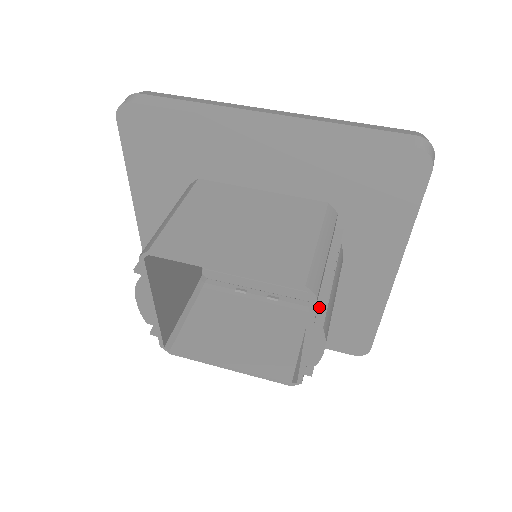
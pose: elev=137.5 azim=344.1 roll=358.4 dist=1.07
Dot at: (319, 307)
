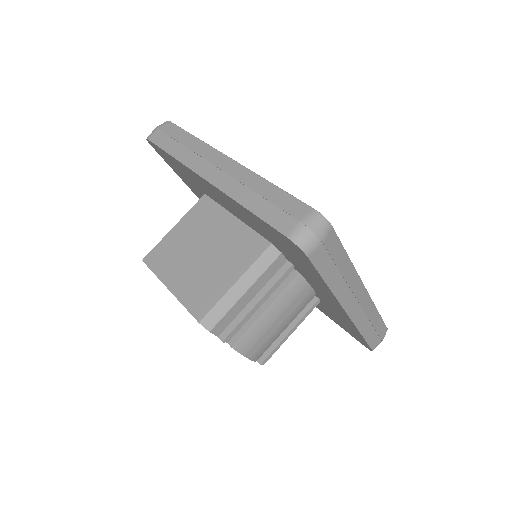
Dot at: (222, 335)
